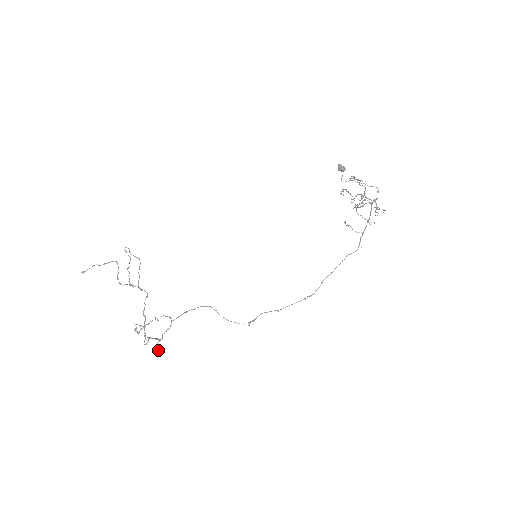
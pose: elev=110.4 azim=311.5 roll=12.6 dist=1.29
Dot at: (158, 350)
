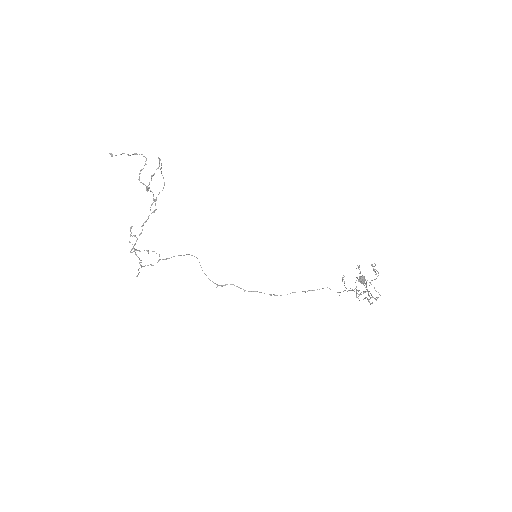
Dot at: occluded
